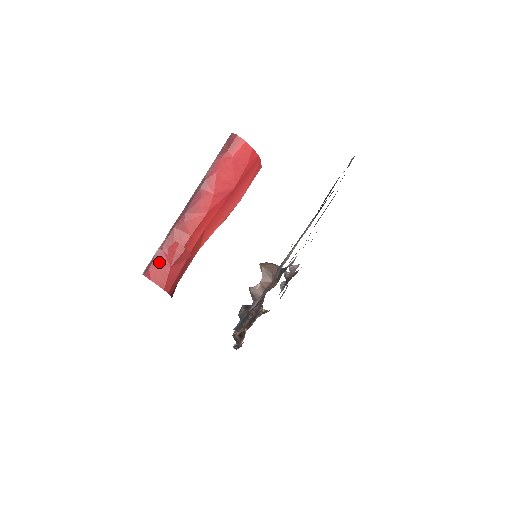
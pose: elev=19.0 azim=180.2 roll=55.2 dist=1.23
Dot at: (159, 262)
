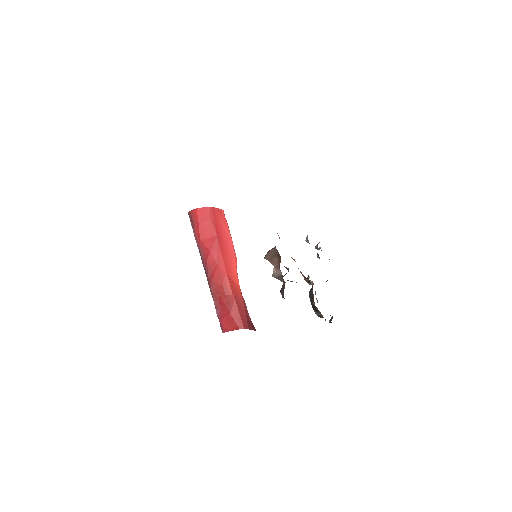
Dot at: (222, 317)
